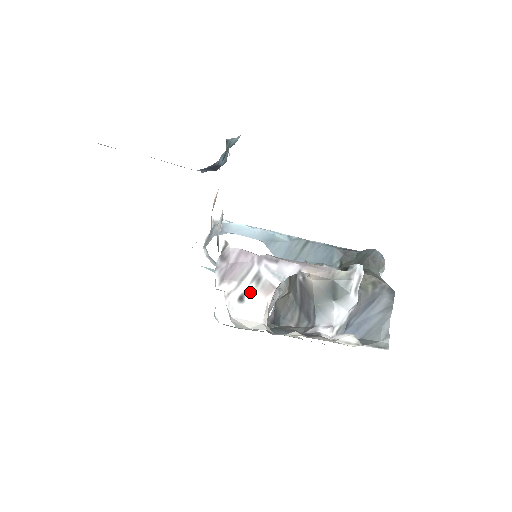
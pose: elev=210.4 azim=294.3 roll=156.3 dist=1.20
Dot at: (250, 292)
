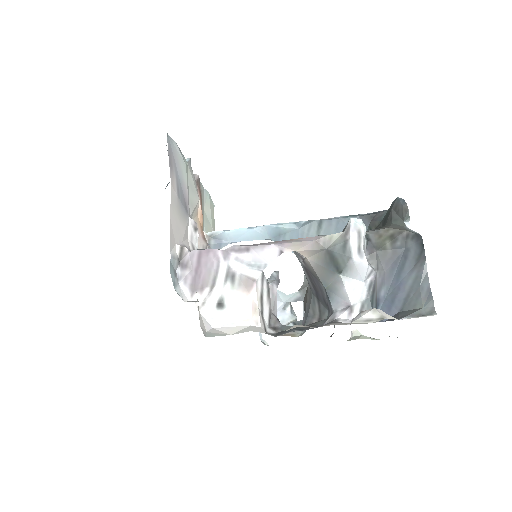
Dot at: (228, 294)
